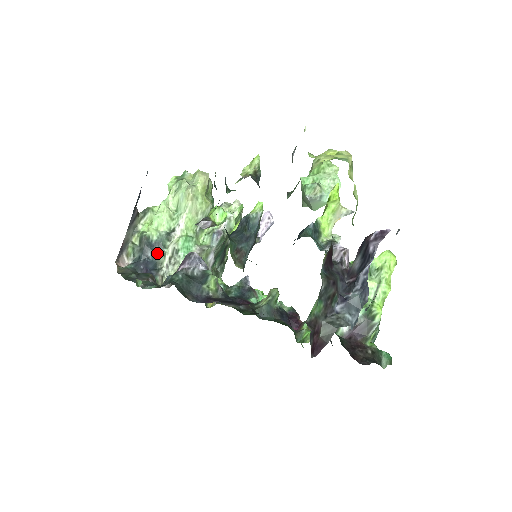
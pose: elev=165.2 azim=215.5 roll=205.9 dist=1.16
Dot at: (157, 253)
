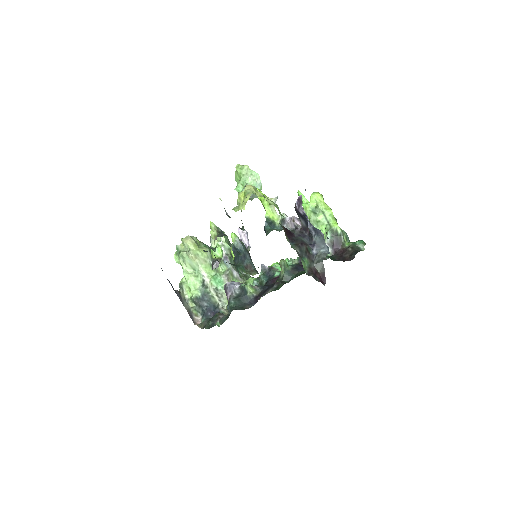
Dot at: (208, 300)
